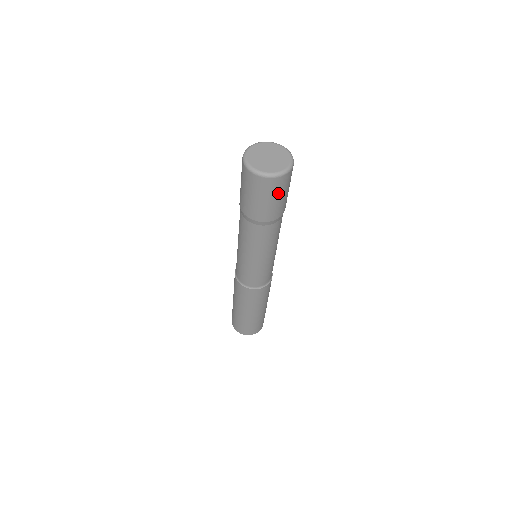
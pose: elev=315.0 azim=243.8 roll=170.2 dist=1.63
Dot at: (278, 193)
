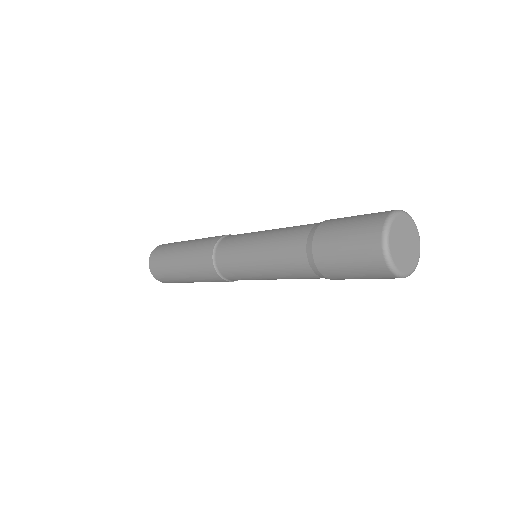
Dot at: occluded
